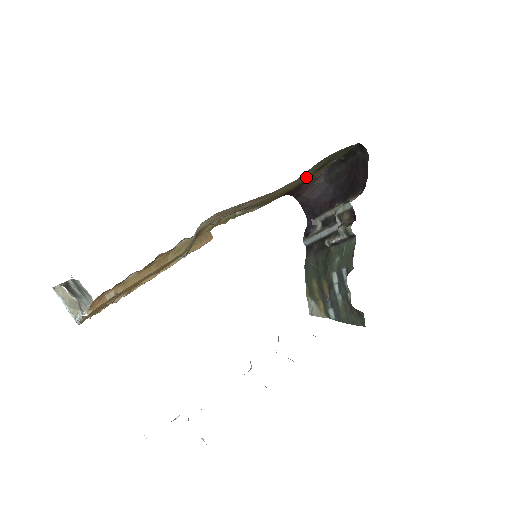
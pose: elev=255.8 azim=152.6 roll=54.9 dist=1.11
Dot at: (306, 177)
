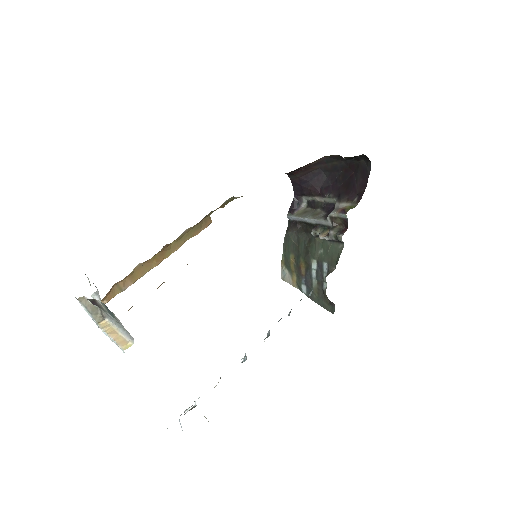
Dot at: occluded
